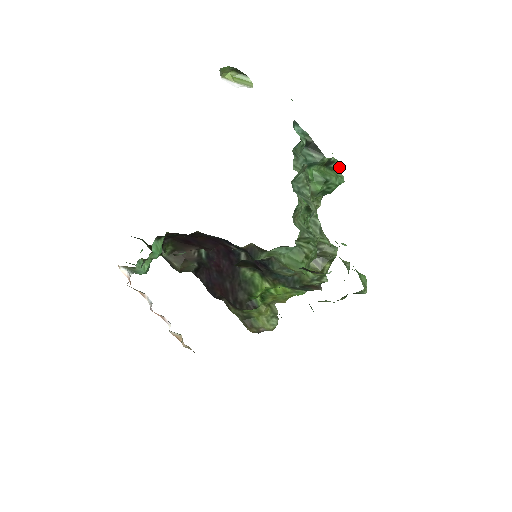
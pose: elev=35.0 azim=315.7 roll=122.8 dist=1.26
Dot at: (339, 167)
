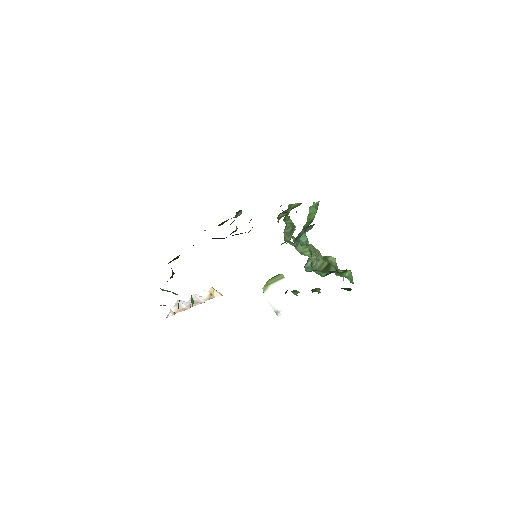
Dot at: occluded
